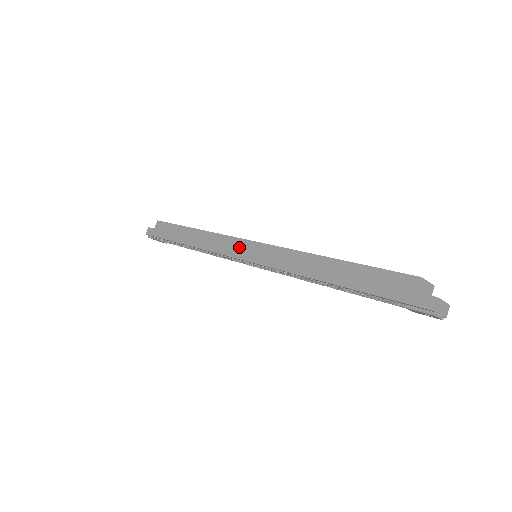
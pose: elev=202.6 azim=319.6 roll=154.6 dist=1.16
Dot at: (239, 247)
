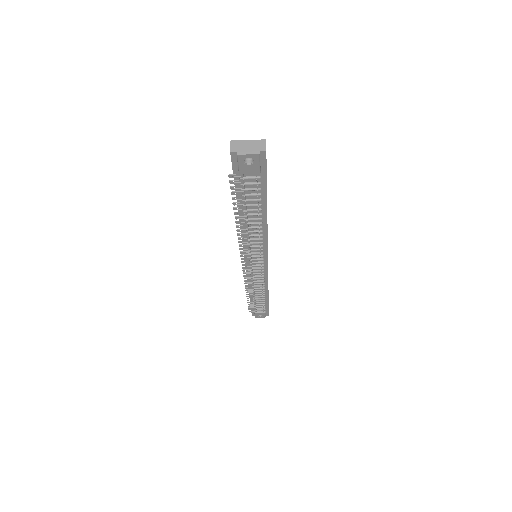
Dot at: occluded
